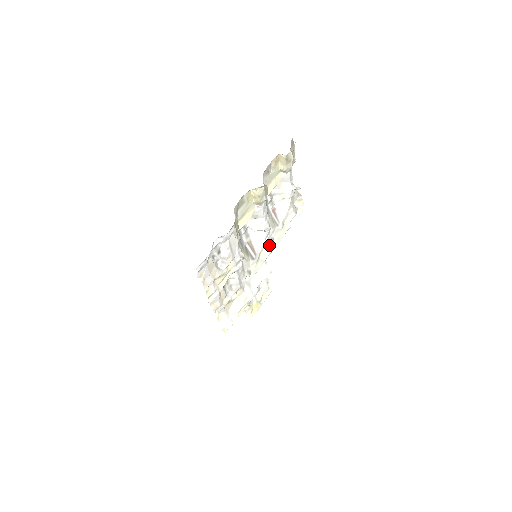
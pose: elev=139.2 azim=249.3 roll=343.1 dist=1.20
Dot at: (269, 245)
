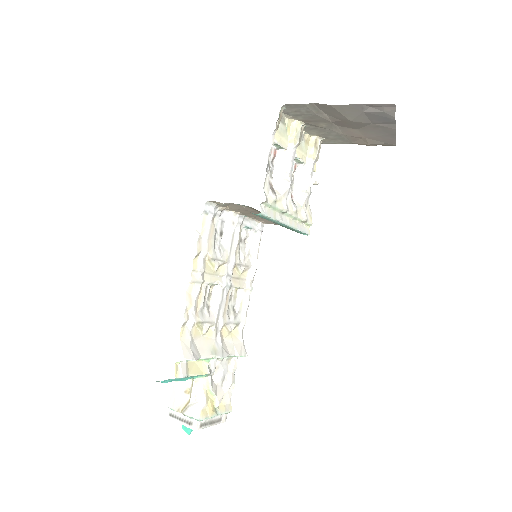
Dot at: (285, 205)
